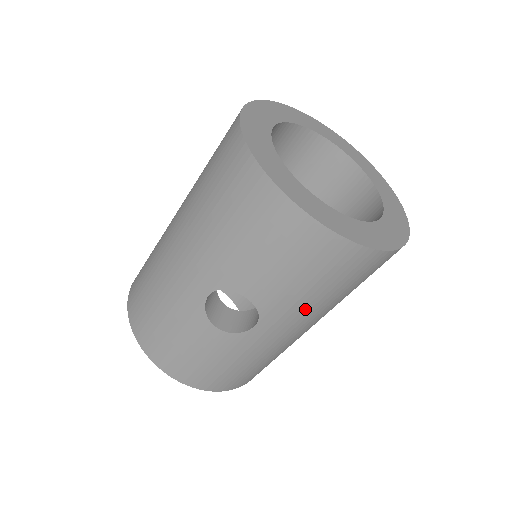
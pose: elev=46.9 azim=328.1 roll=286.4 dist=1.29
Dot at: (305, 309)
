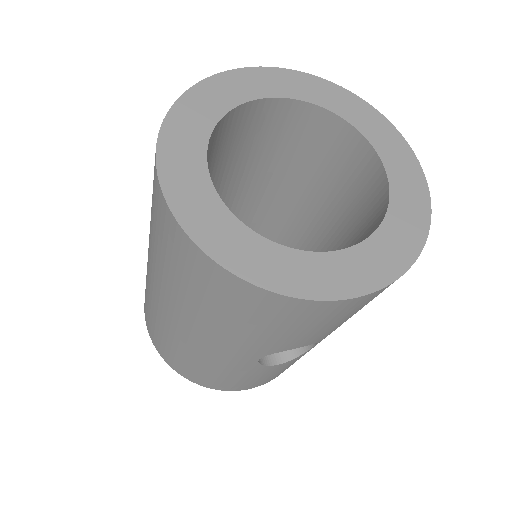
Dot at: occluded
